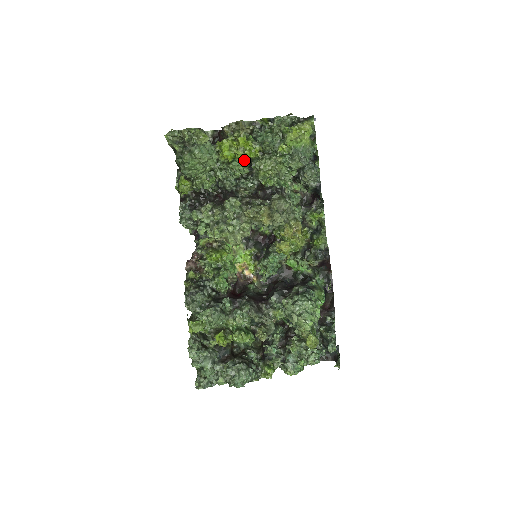
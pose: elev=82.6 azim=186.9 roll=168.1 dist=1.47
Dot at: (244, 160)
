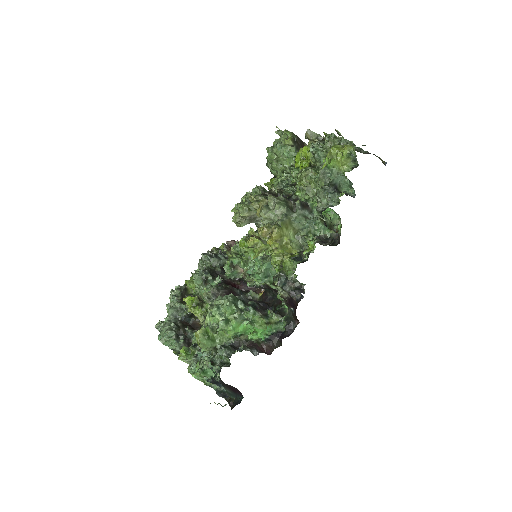
Dot at: occluded
